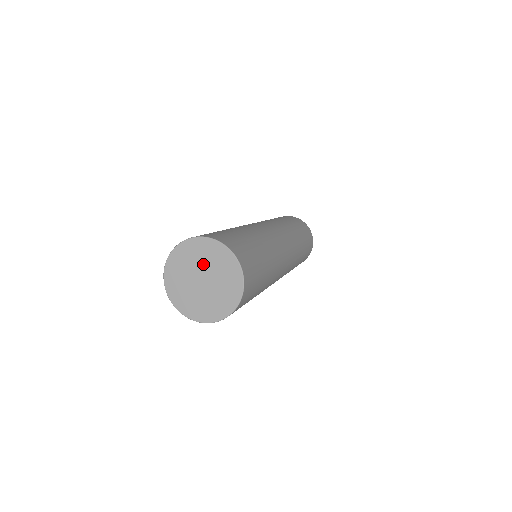
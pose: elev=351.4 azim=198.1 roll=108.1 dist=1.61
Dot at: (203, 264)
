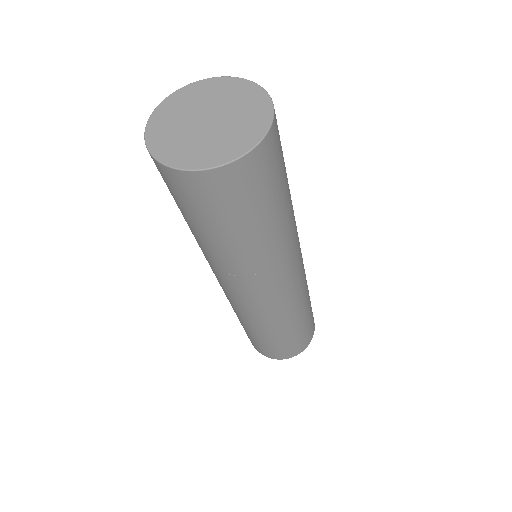
Dot at: (210, 102)
